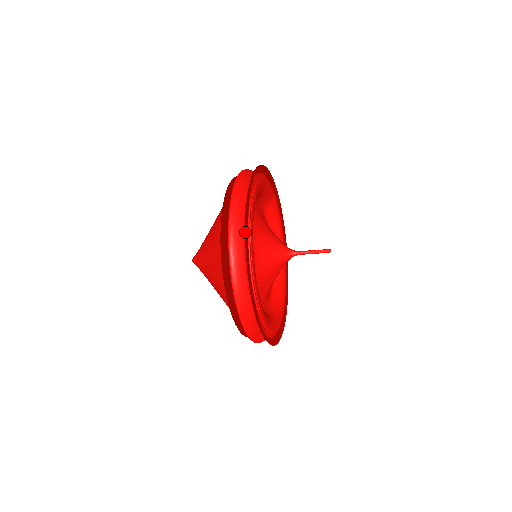
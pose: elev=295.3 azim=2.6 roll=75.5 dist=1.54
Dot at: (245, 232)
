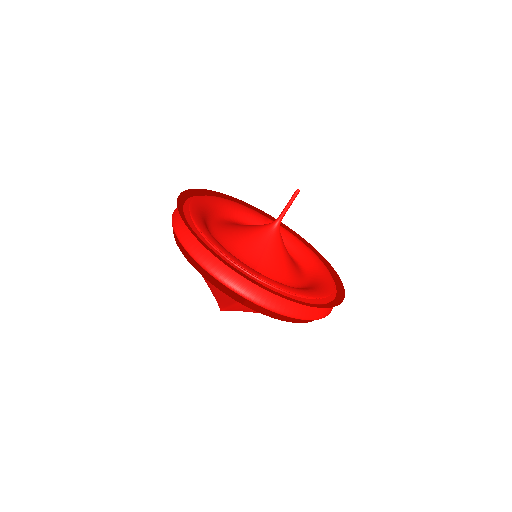
Dot at: occluded
